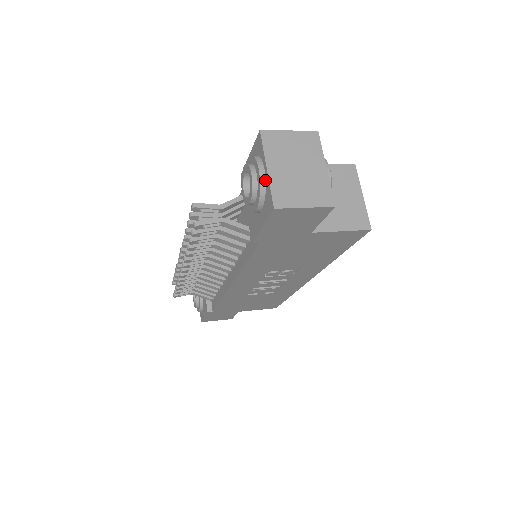
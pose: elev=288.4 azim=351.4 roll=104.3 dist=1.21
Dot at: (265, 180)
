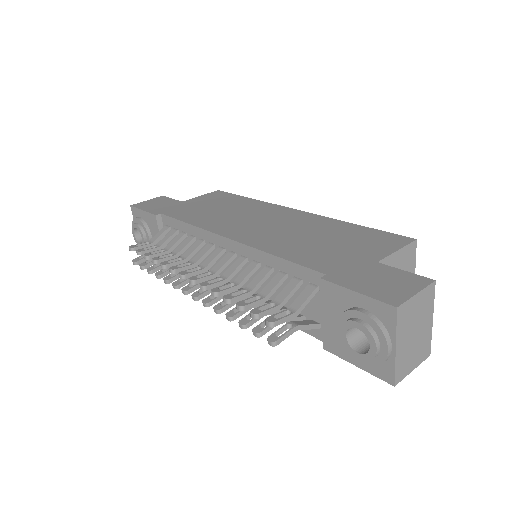
Dot at: (389, 357)
